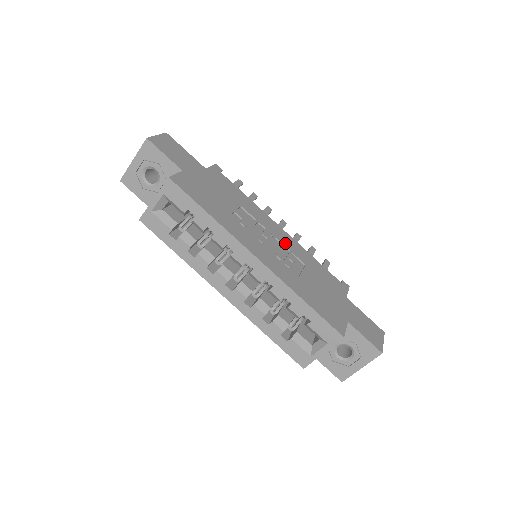
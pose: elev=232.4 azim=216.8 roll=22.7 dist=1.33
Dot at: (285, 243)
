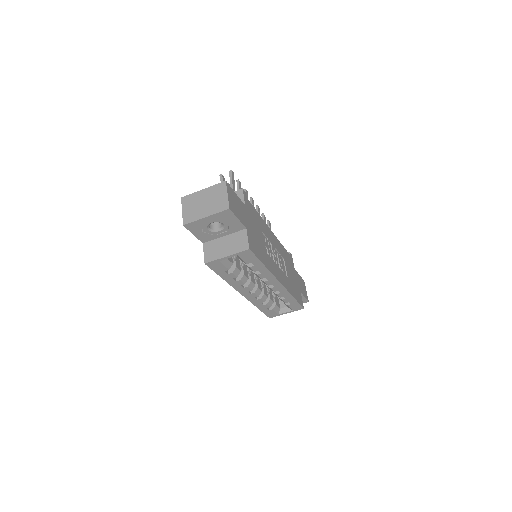
Dot at: (277, 247)
